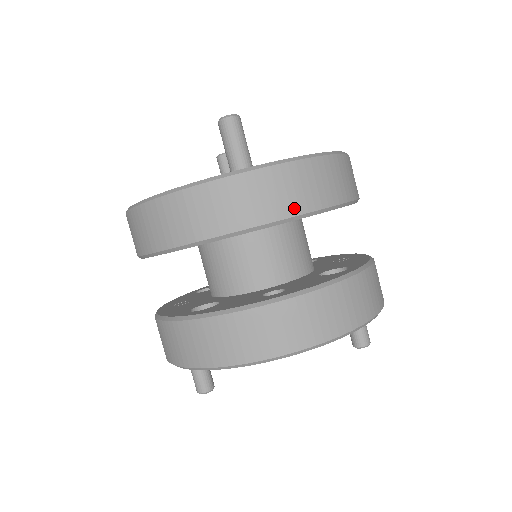
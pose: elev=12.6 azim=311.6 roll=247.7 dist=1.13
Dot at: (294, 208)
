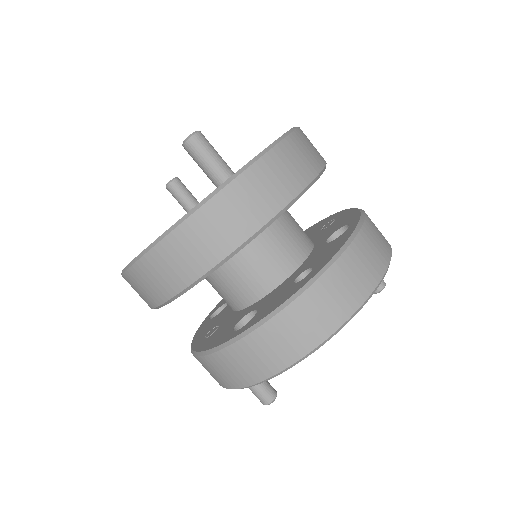
Dot at: (291, 190)
